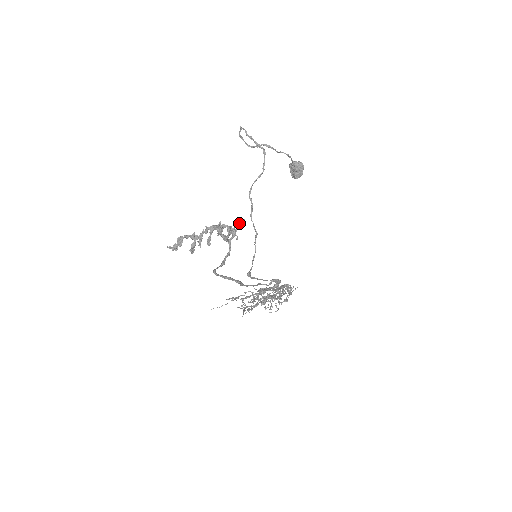
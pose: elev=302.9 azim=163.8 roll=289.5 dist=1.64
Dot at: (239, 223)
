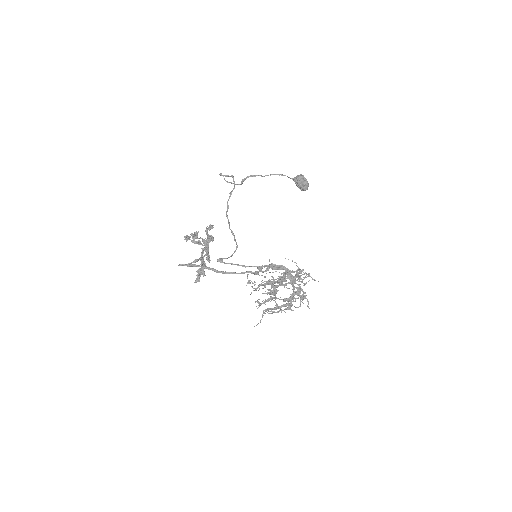
Dot at: (207, 228)
